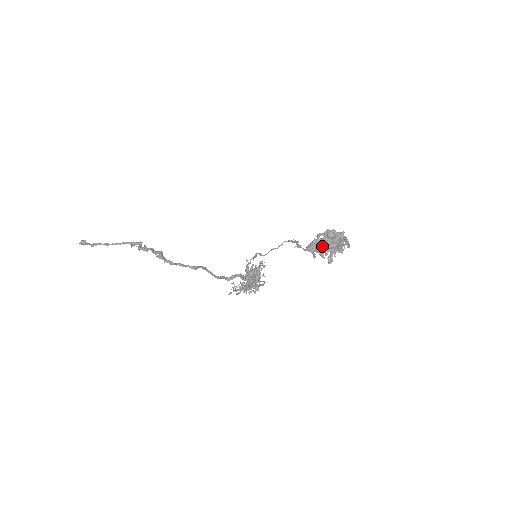
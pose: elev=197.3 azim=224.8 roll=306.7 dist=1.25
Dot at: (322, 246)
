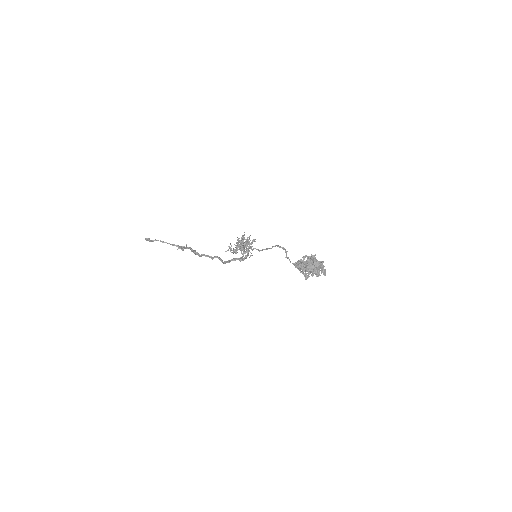
Dot at: (305, 266)
